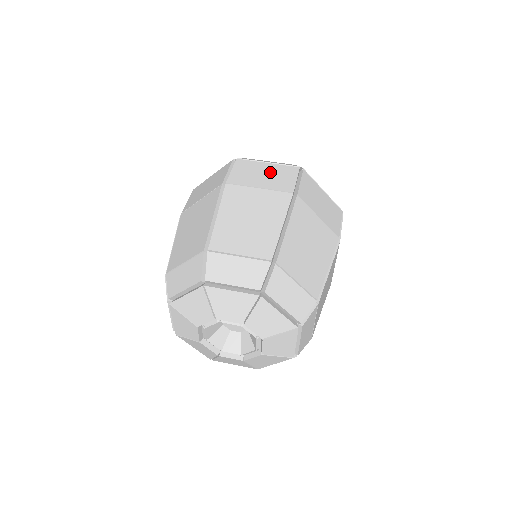
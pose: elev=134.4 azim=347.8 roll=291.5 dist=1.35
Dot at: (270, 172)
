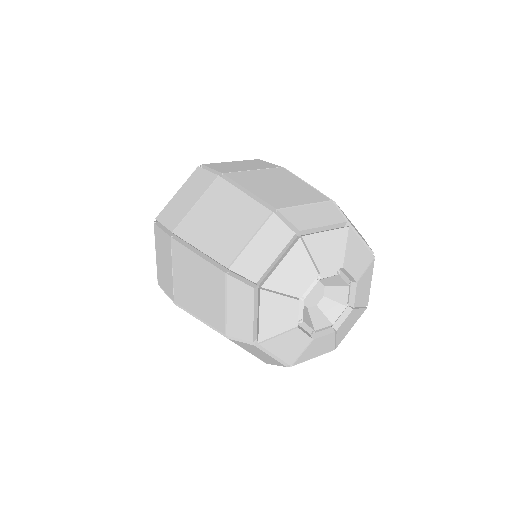
Dot at: (243, 164)
